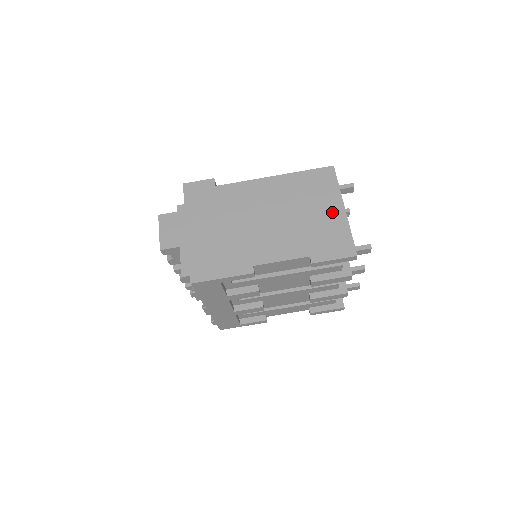
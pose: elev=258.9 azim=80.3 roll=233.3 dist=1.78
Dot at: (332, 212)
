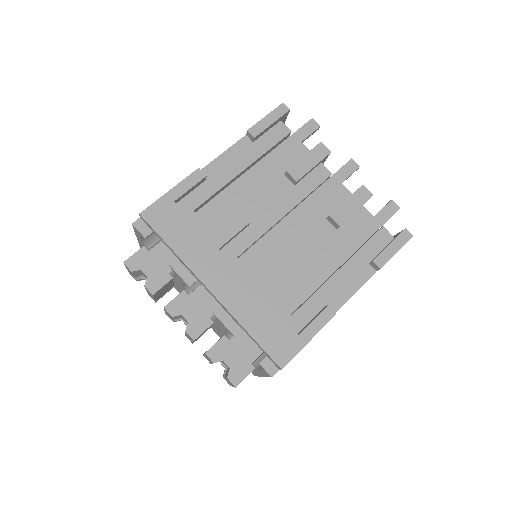
Dot at: occluded
